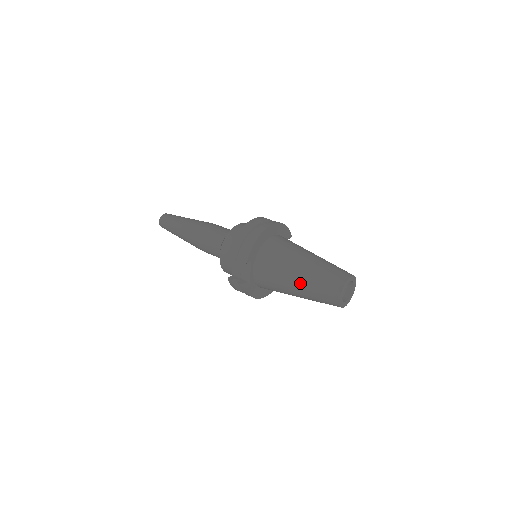
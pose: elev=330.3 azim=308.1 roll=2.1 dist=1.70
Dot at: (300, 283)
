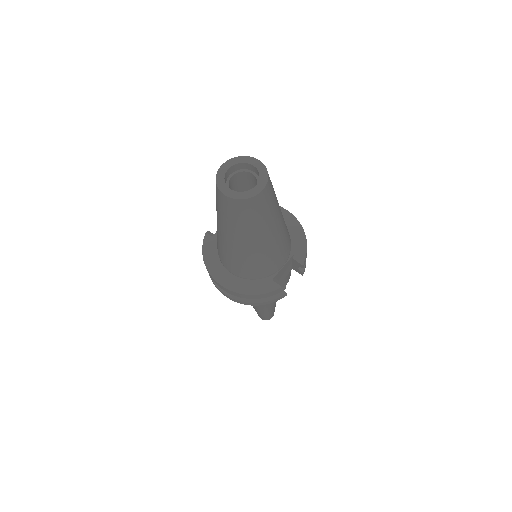
Dot at: occluded
